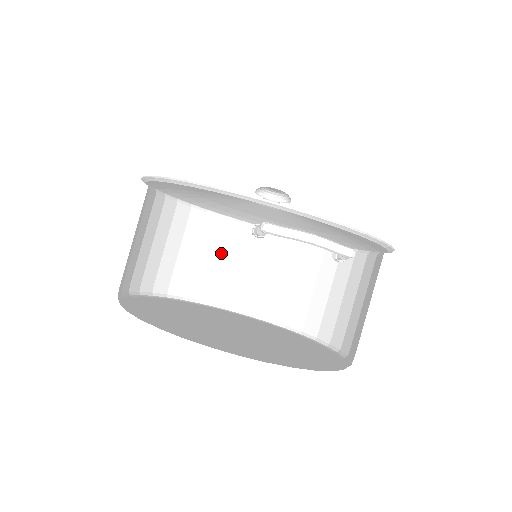
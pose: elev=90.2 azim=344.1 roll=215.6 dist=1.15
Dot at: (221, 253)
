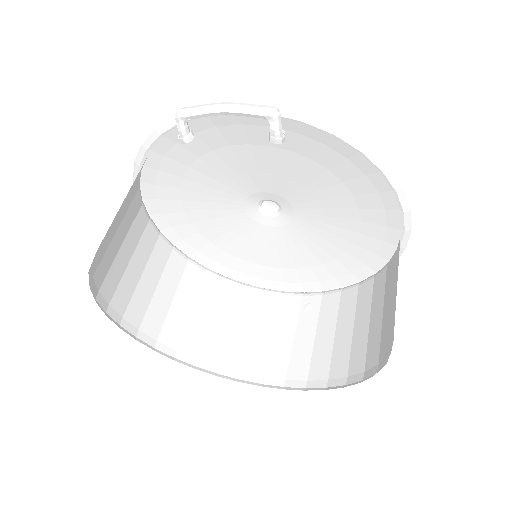
Dot at: (263, 325)
